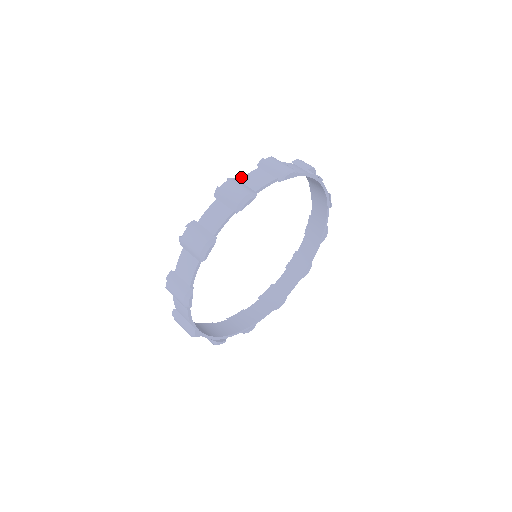
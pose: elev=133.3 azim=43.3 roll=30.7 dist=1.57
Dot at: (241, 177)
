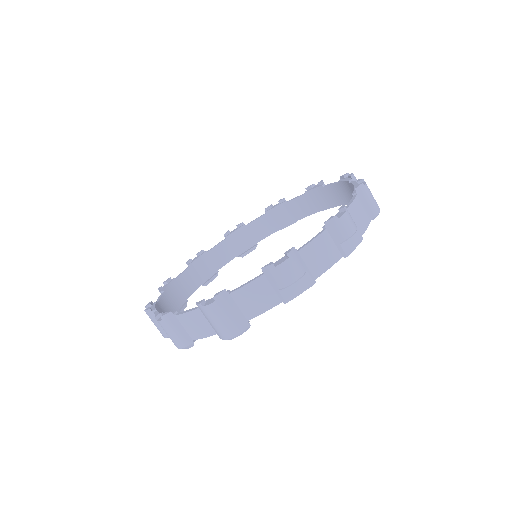
Dot at: (178, 315)
